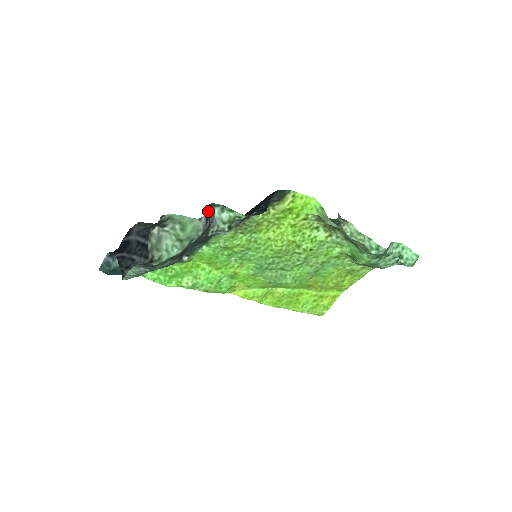
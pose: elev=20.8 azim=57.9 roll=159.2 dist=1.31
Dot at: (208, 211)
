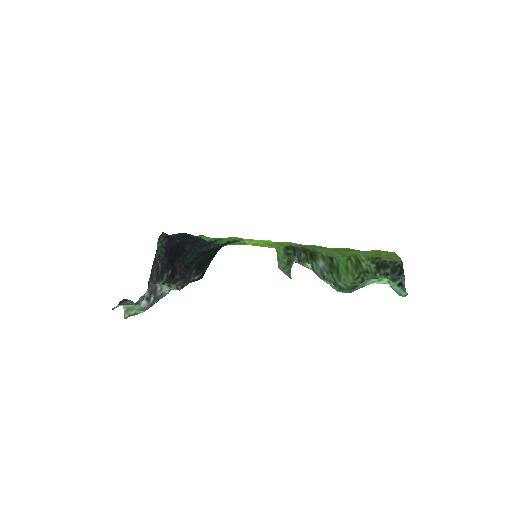
Dot at: occluded
